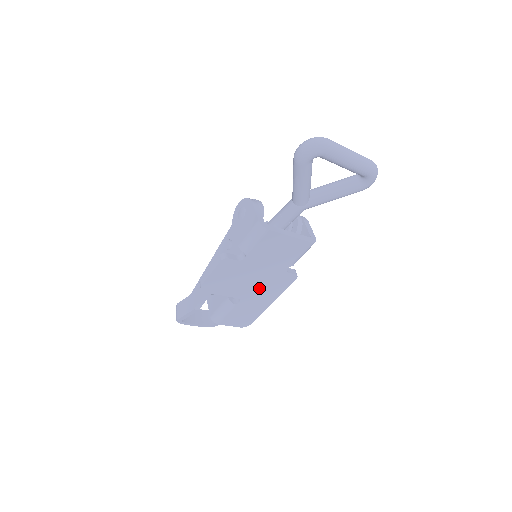
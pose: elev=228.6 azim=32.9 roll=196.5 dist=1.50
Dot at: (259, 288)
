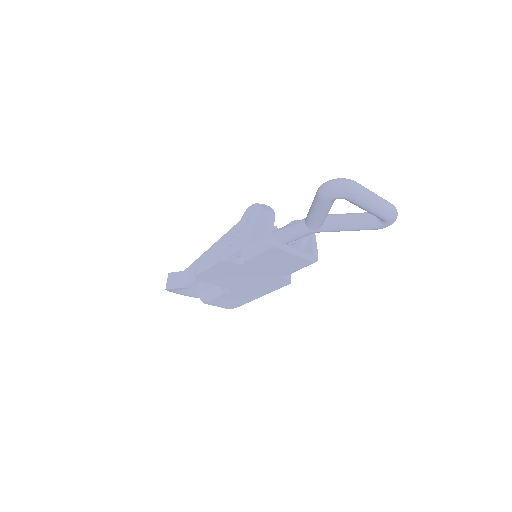
Dot at: (252, 285)
